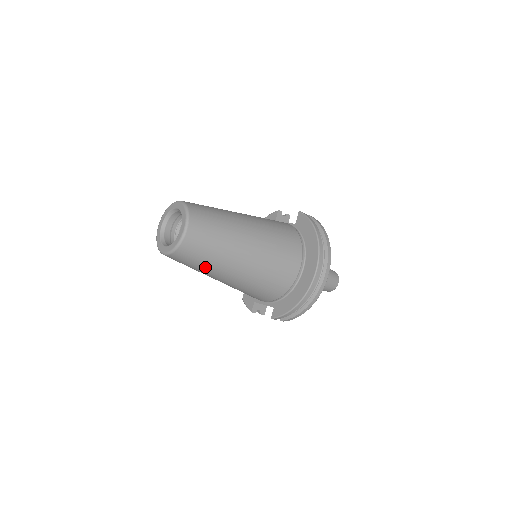
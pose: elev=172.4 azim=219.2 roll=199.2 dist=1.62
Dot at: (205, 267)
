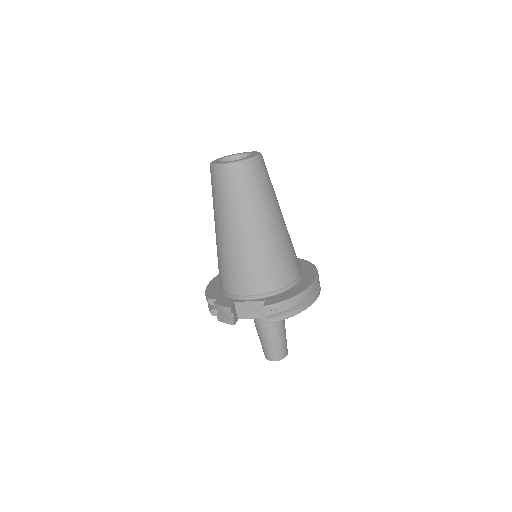
Dot at: (251, 200)
